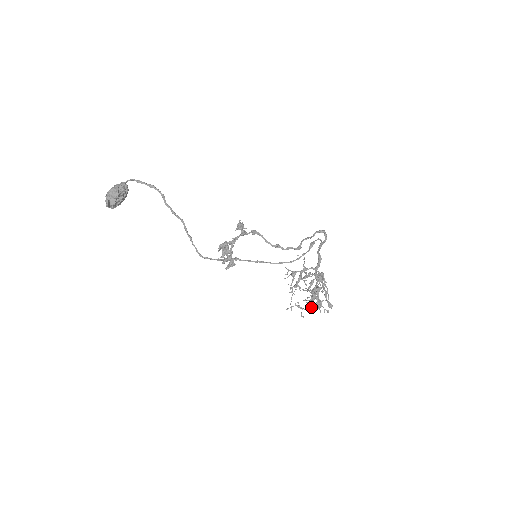
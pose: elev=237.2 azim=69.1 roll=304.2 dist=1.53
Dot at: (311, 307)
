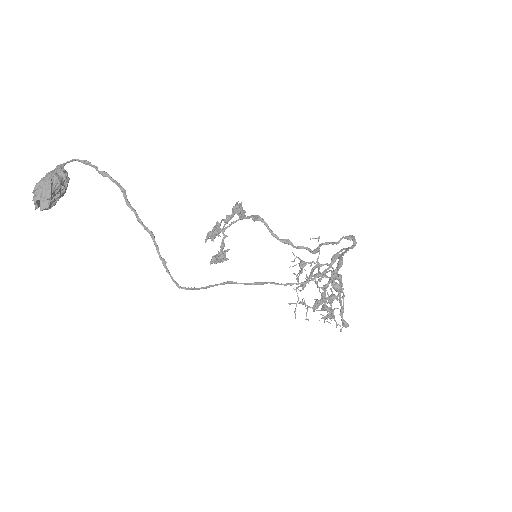
Dot at: (320, 314)
